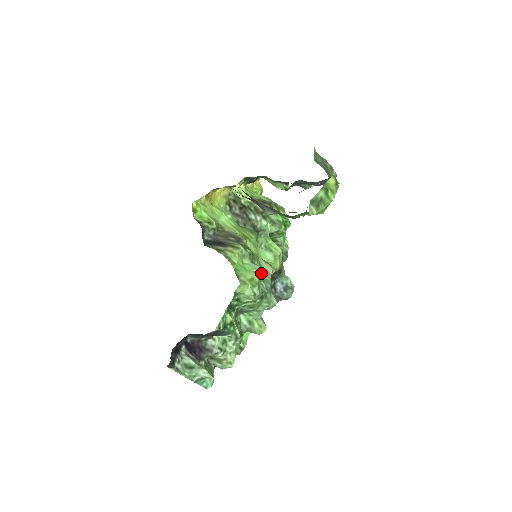
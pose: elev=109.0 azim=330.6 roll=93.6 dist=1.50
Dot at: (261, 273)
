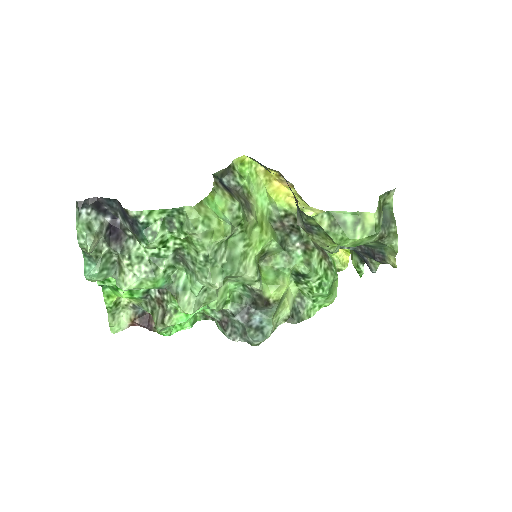
Dot at: (226, 233)
